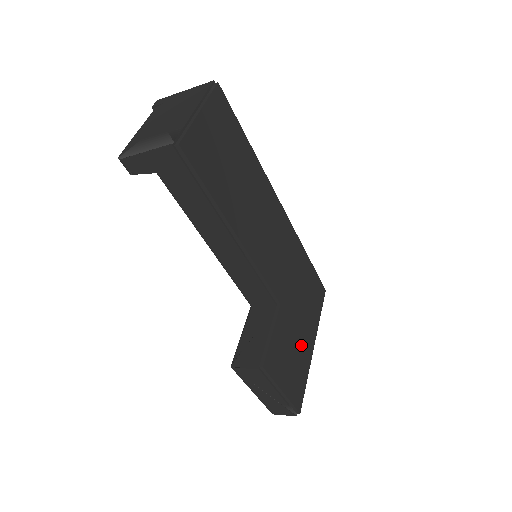
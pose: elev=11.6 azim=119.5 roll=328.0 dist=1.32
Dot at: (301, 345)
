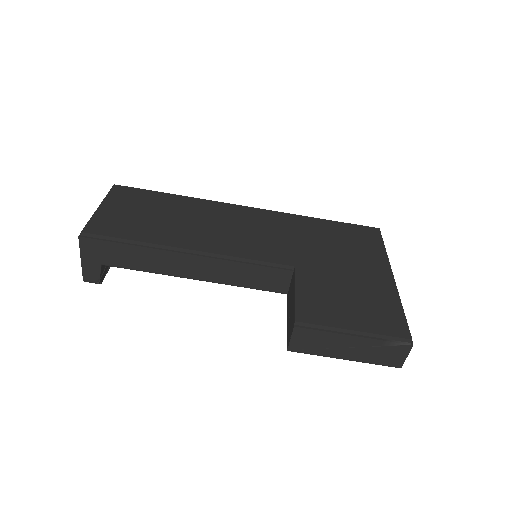
Dot at: (363, 283)
